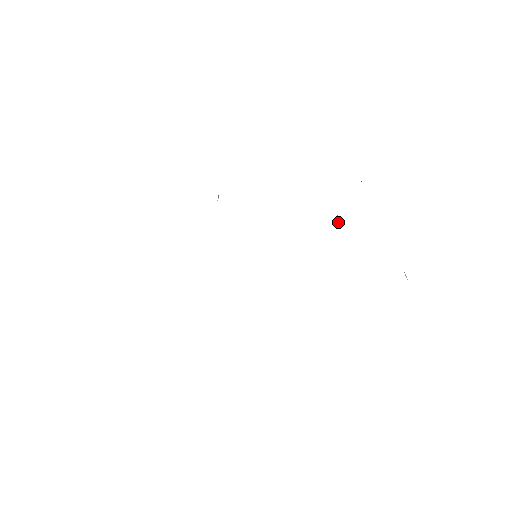
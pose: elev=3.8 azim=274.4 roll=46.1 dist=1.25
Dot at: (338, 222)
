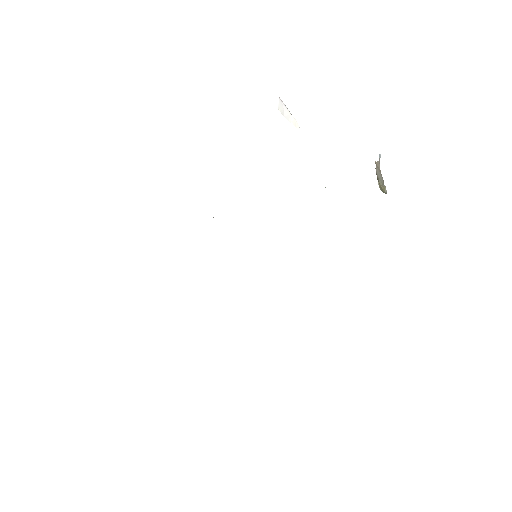
Dot at: occluded
